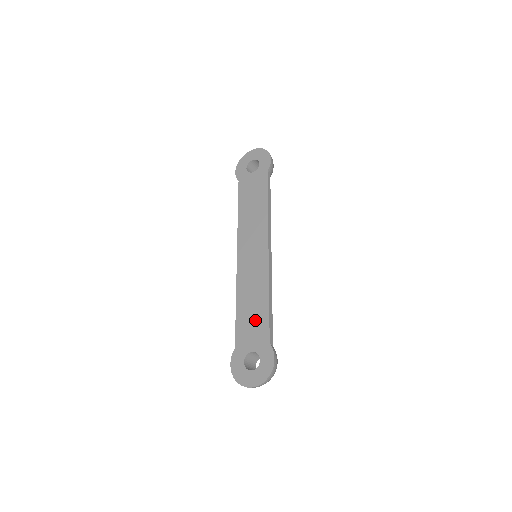
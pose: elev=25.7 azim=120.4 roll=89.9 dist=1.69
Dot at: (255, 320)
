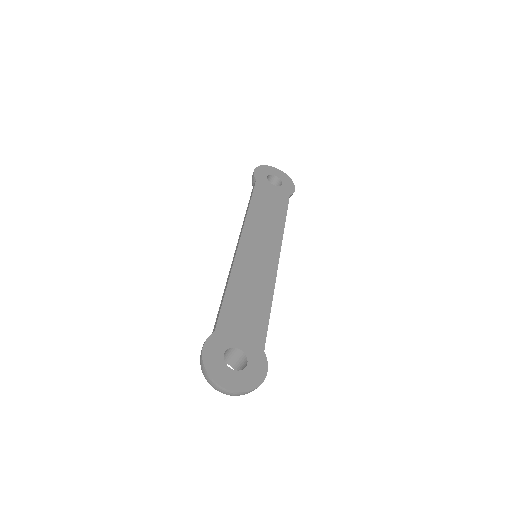
Dot at: (250, 316)
